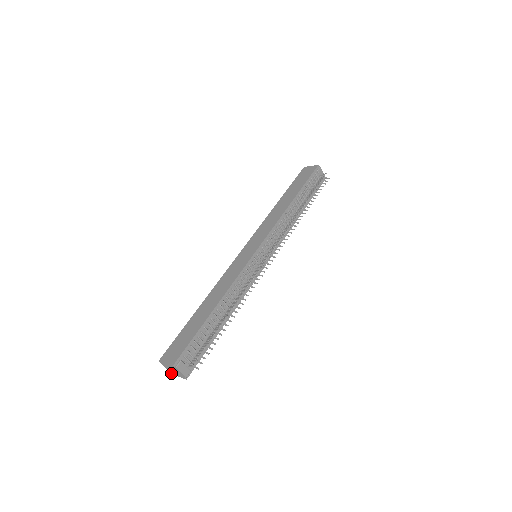
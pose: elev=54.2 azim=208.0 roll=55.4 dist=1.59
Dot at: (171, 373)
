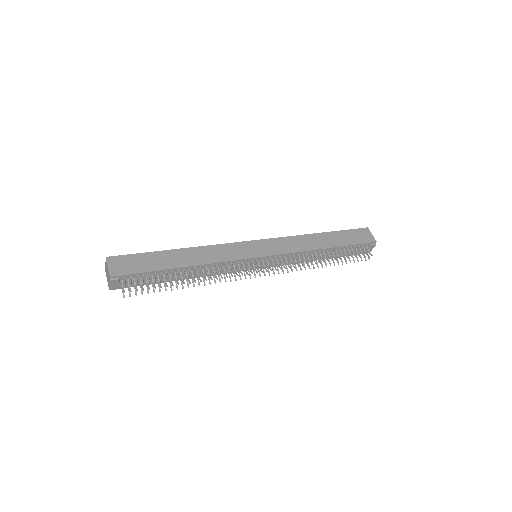
Dot at: (105, 270)
